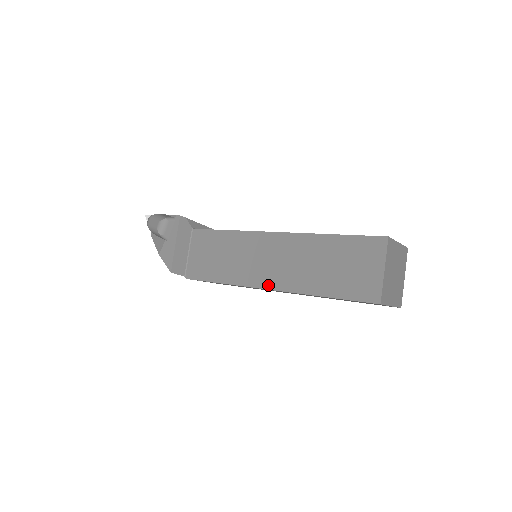
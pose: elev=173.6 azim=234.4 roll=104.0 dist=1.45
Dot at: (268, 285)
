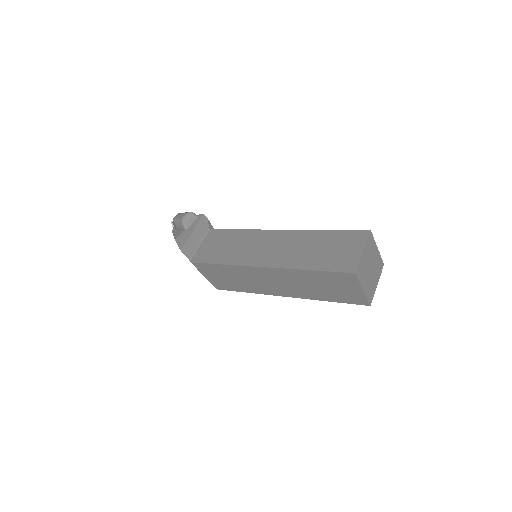
Dot at: (262, 264)
